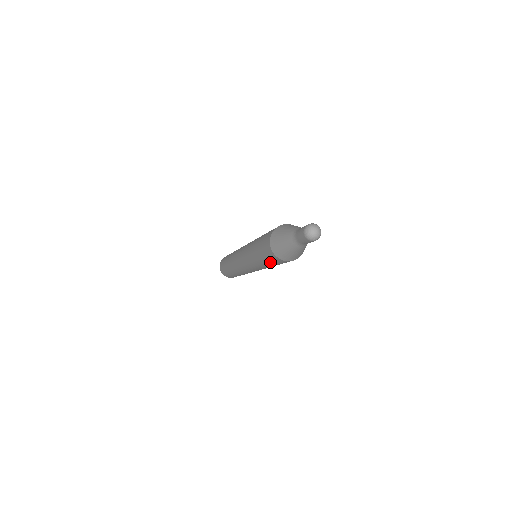
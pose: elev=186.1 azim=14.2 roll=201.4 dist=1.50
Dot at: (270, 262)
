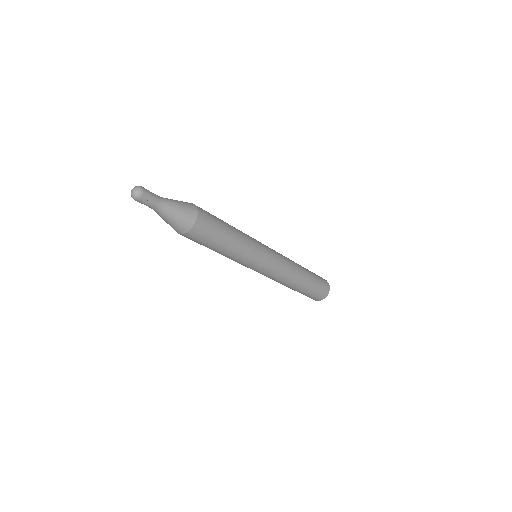
Dot at: occluded
